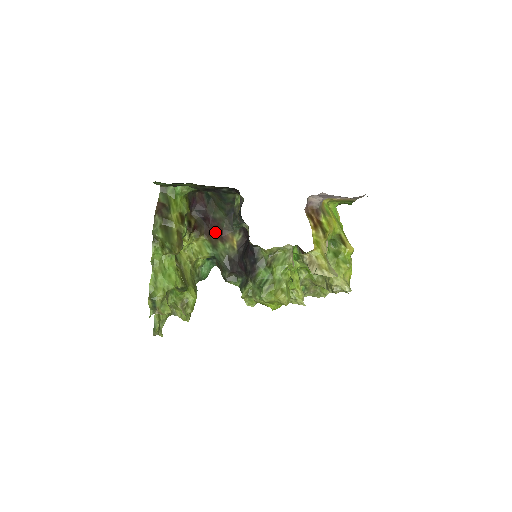
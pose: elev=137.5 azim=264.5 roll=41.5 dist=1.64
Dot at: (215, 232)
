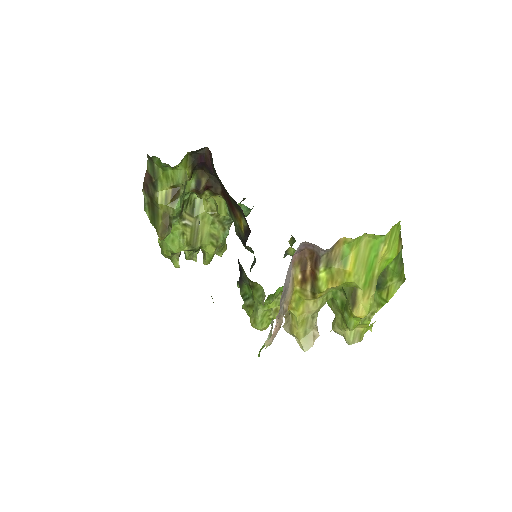
Dot at: (228, 200)
